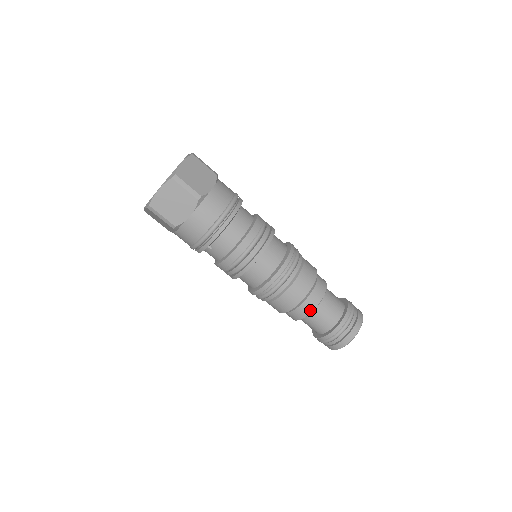
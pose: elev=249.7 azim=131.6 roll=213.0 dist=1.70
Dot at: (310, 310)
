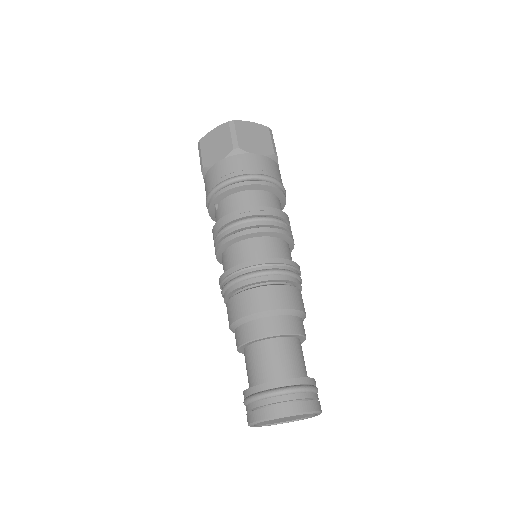
Dot at: (253, 336)
